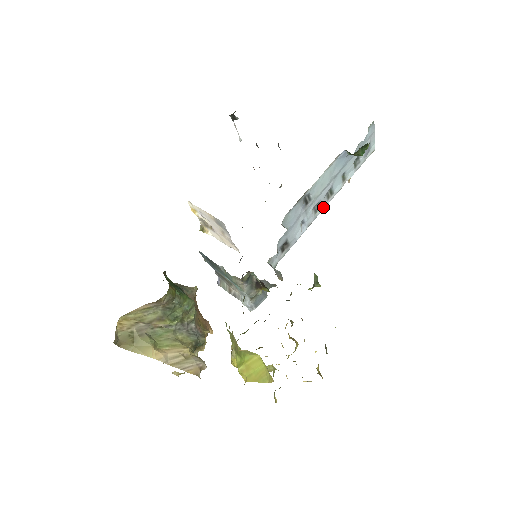
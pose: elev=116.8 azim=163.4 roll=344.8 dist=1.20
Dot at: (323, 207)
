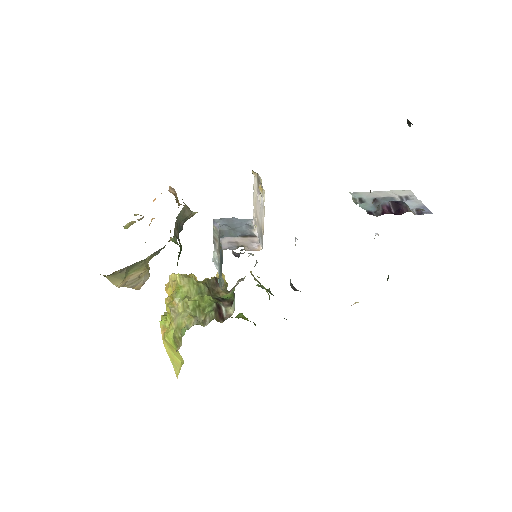
Dot at: occluded
